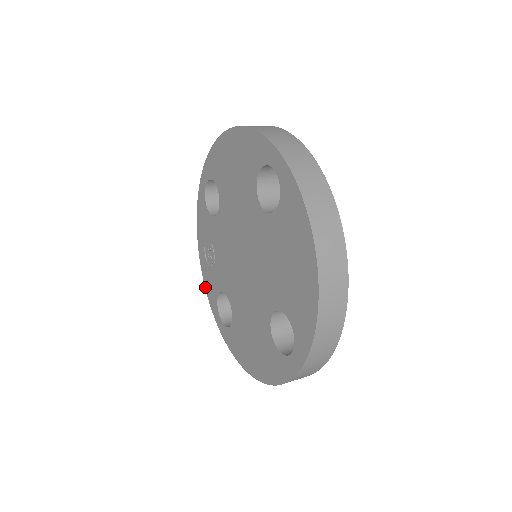
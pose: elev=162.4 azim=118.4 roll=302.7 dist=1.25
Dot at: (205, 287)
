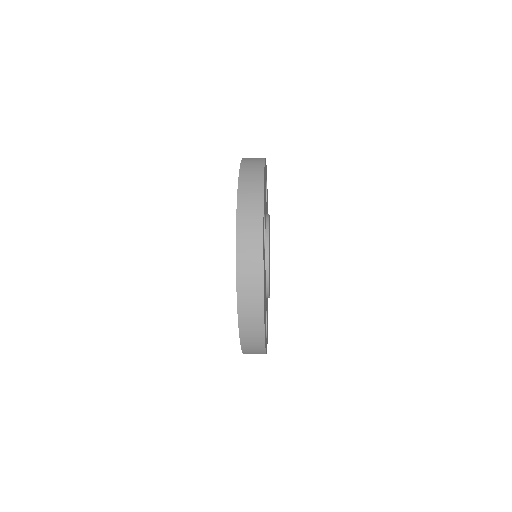
Dot at: occluded
